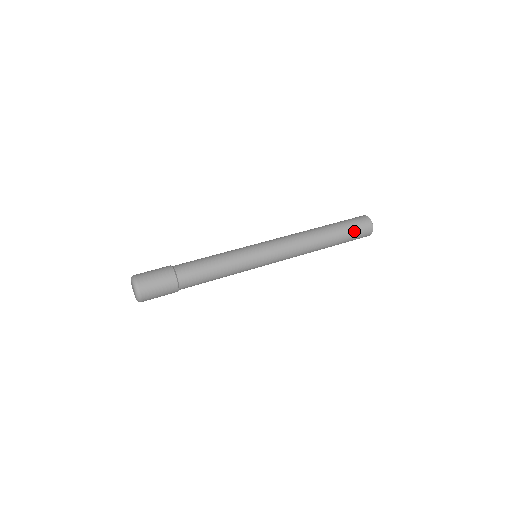
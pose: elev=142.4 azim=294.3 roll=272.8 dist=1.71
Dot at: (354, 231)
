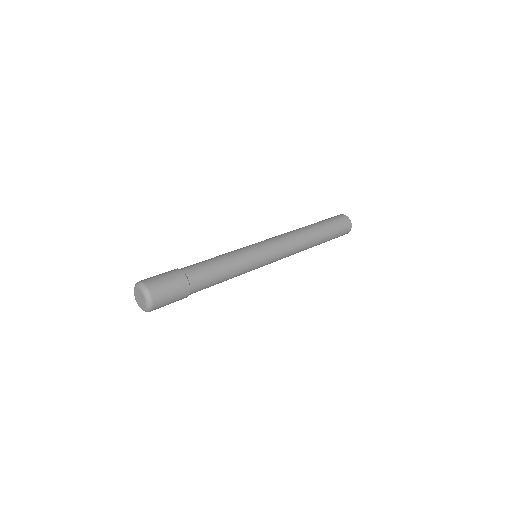
Dot at: (333, 221)
